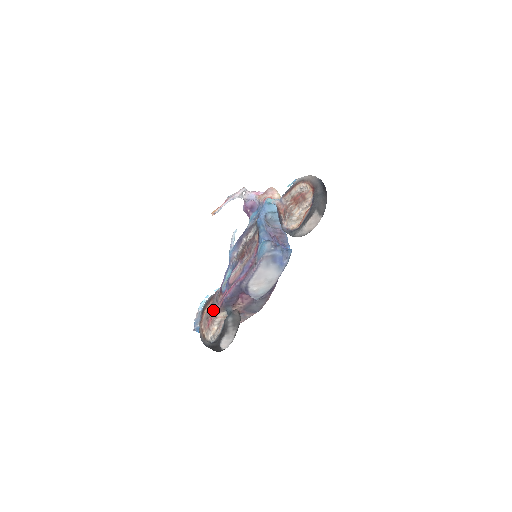
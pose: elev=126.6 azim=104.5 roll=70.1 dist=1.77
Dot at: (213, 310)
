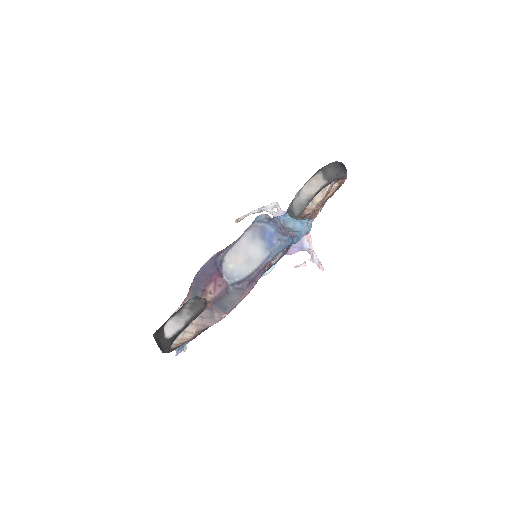
Dot at: occluded
